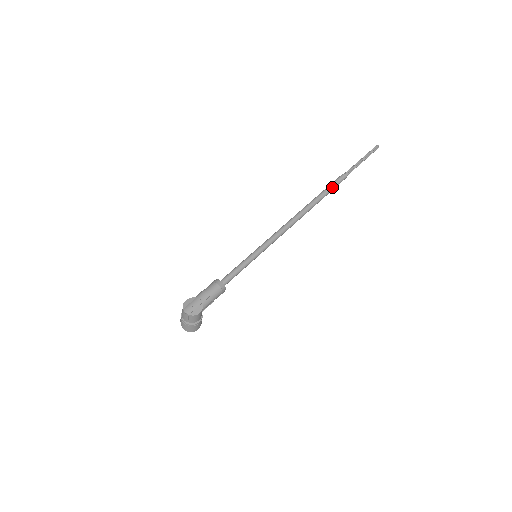
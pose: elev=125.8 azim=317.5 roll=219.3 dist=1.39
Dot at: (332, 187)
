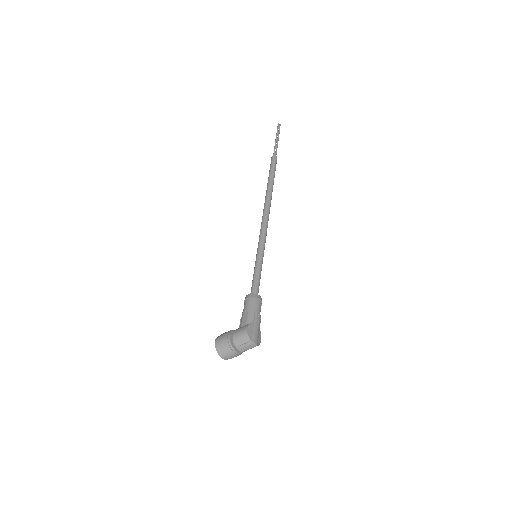
Dot at: occluded
